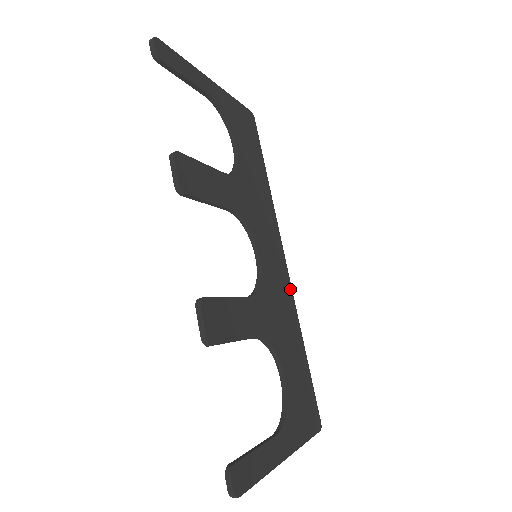
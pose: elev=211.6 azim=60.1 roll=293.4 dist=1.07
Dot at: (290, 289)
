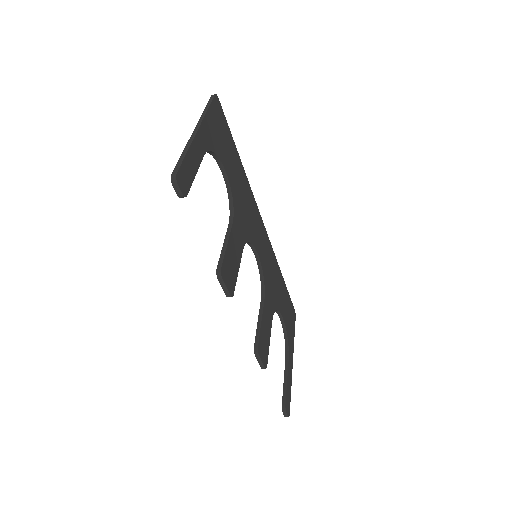
Dot at: (270, 244)
